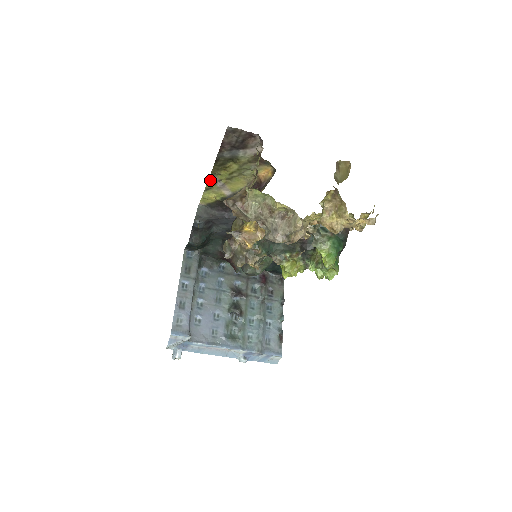
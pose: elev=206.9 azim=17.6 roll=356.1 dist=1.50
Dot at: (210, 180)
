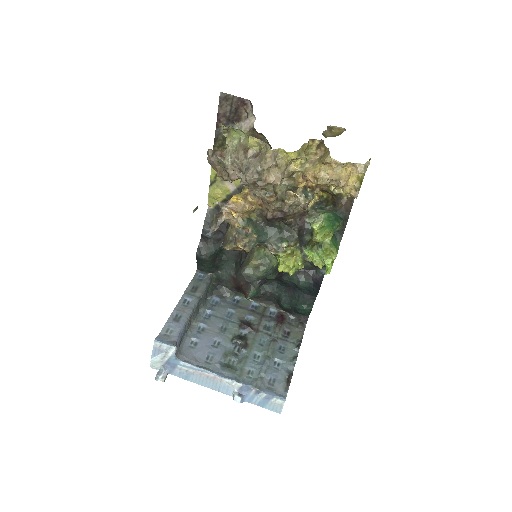
Dot at: (213, 169)
